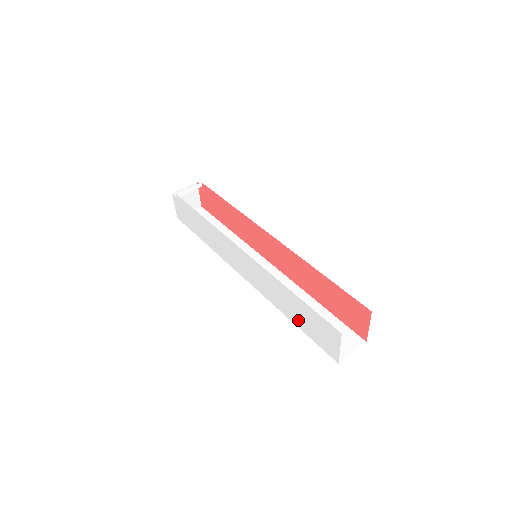
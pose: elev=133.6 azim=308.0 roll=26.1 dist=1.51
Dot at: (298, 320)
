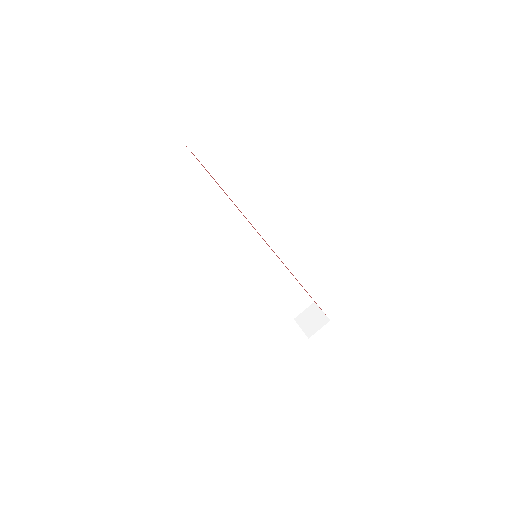
Dot at: occluded
